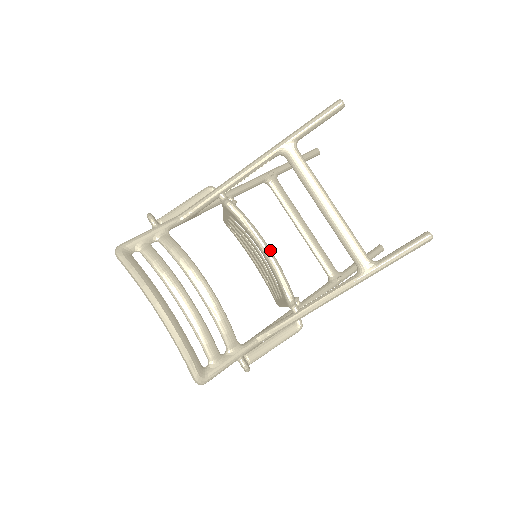
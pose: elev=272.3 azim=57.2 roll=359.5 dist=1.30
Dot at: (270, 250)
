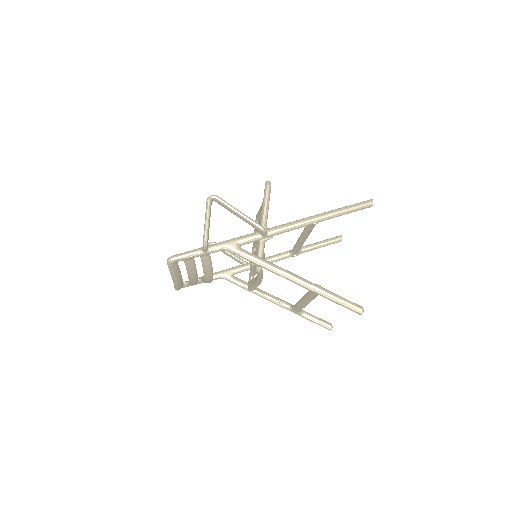
Dot at: (260, 283)
